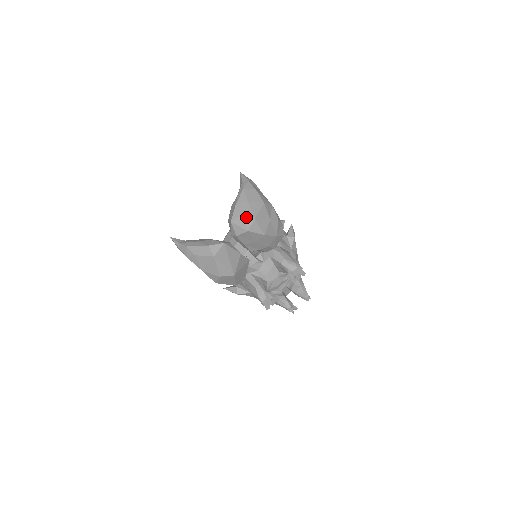
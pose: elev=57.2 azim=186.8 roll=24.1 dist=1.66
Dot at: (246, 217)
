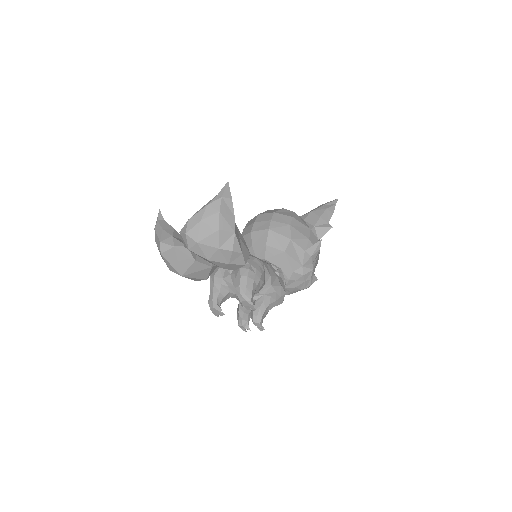
Dot at: (189, 237)
